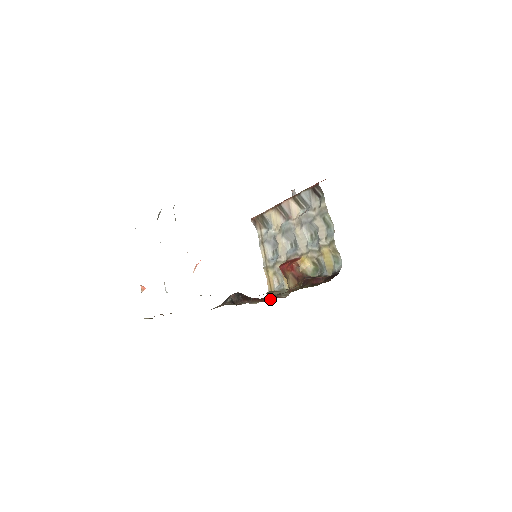
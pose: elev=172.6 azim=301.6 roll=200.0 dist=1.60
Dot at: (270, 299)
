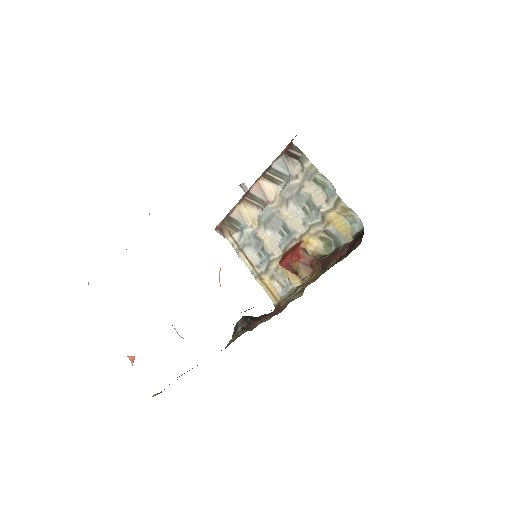
Dot at: (280, 309)
